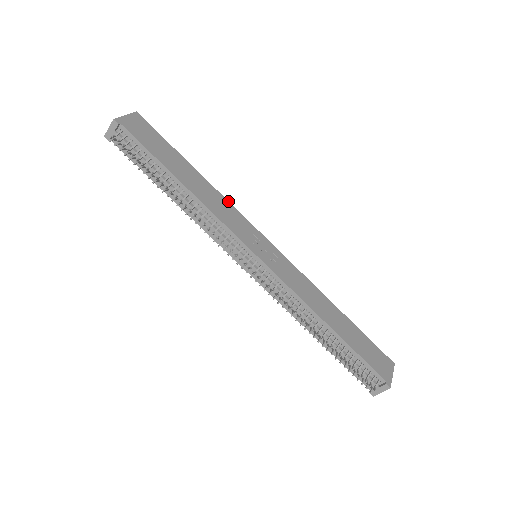
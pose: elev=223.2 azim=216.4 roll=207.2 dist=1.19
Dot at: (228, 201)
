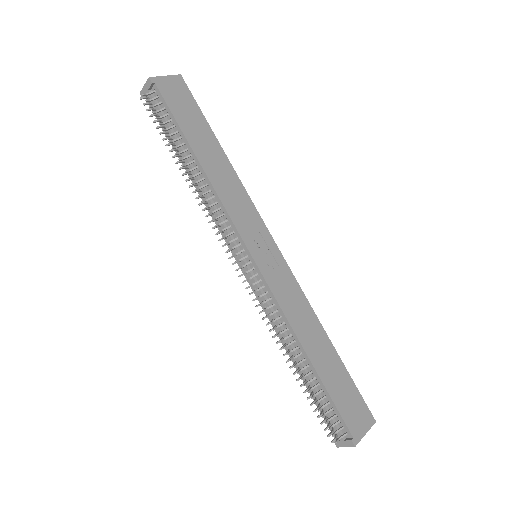
Dot at: occluded
